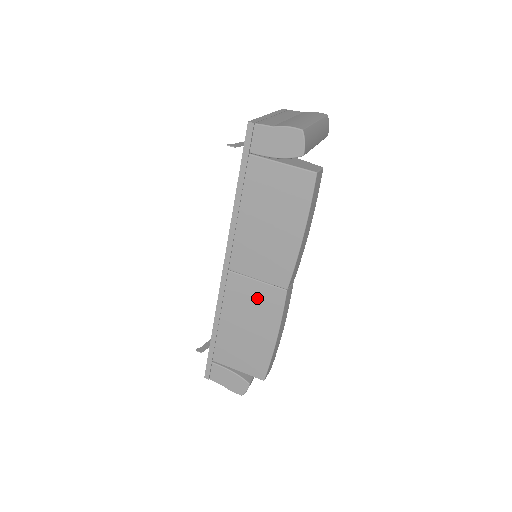
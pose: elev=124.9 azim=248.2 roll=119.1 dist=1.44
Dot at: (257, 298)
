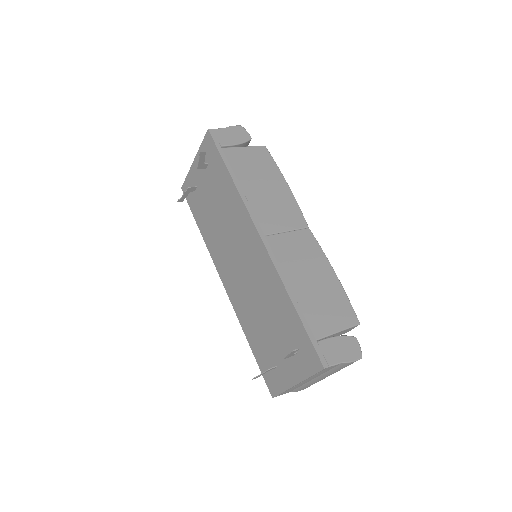
Dot at: (298, 246)
